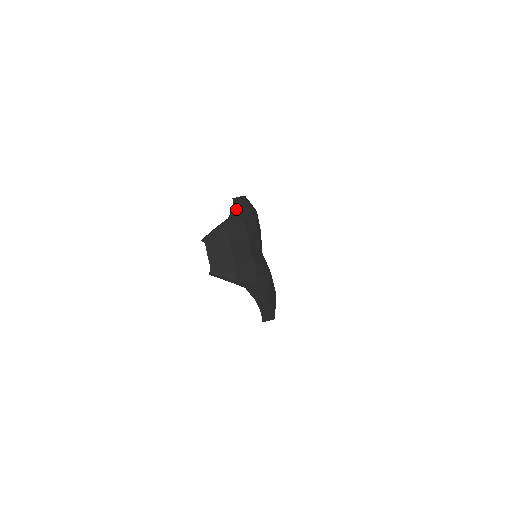
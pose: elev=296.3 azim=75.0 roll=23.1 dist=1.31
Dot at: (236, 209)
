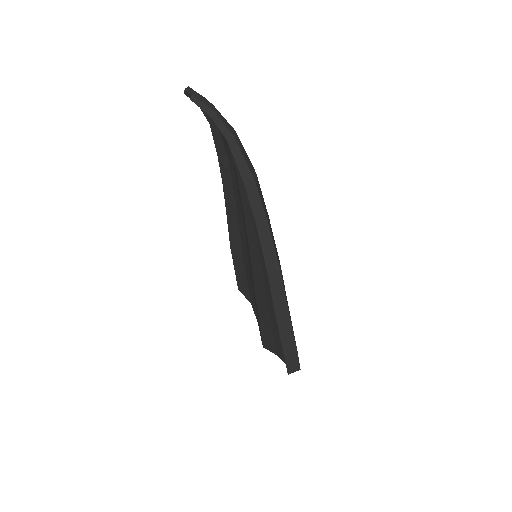
Dot at: (219, 143)
